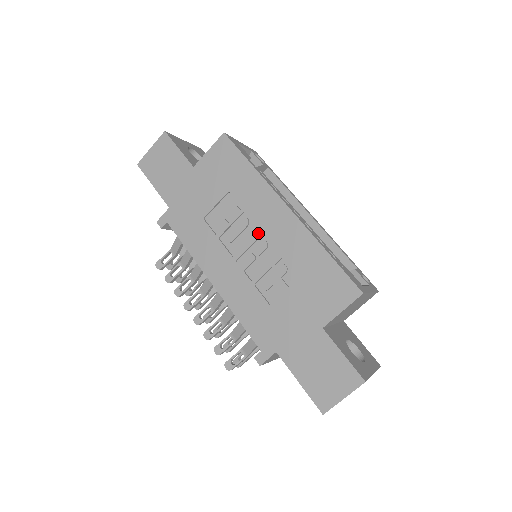
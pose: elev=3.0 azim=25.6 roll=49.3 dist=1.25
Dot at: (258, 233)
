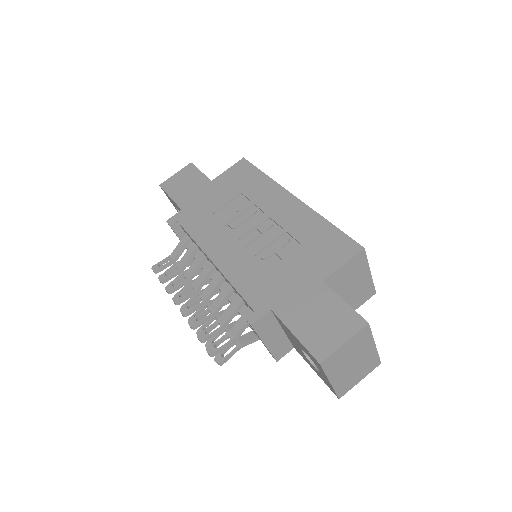
Dot at: (264, 217)
